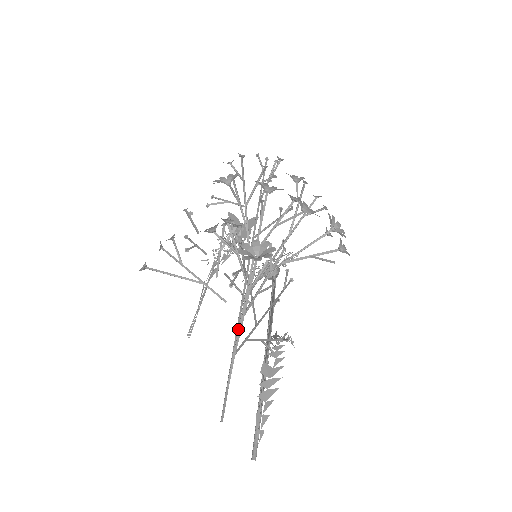
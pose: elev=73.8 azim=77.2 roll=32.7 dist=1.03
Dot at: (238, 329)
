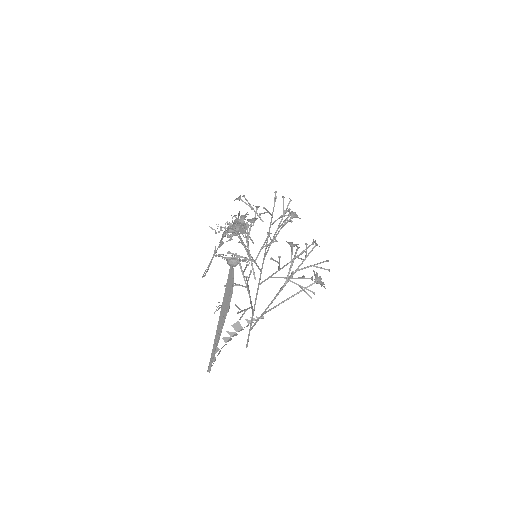
Dot at: (270, 304)
